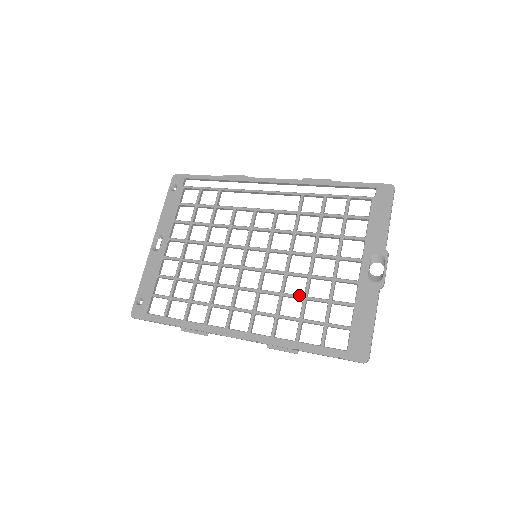
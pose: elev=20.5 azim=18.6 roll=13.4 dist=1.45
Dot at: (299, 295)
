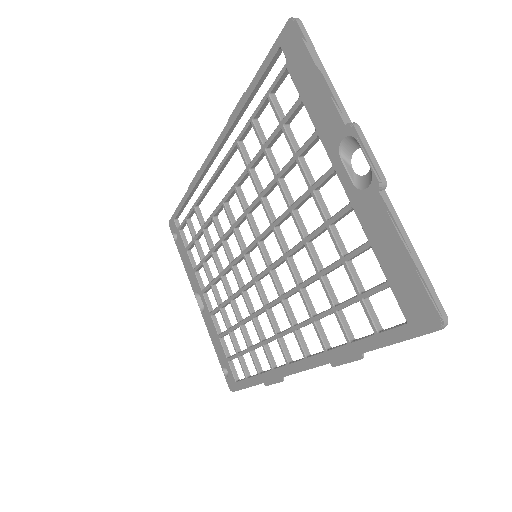
Dot at: (312, 276)
